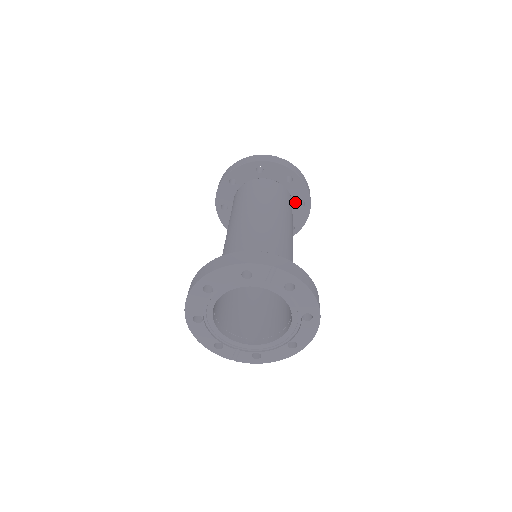
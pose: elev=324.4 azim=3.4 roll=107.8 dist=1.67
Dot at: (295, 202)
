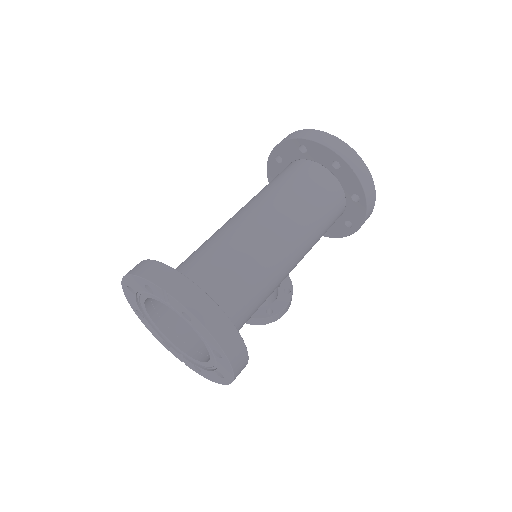
Dot at: (348, 194)
